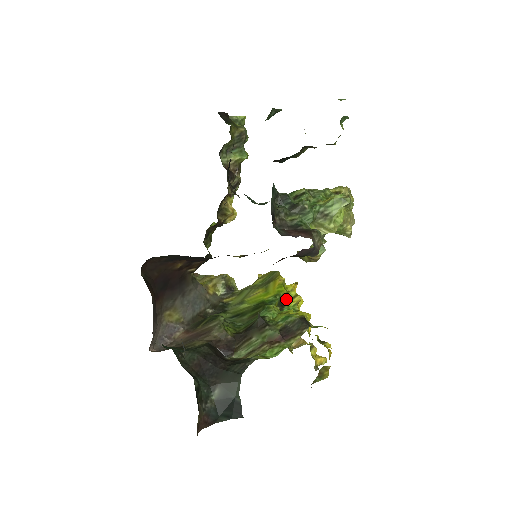
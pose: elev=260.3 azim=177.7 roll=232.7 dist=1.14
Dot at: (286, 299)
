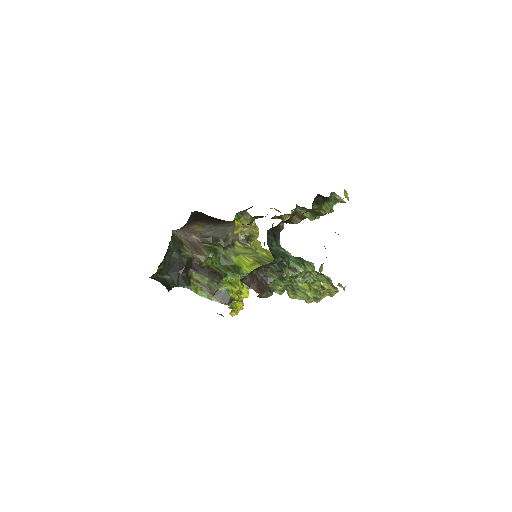
Dot at: occluded
